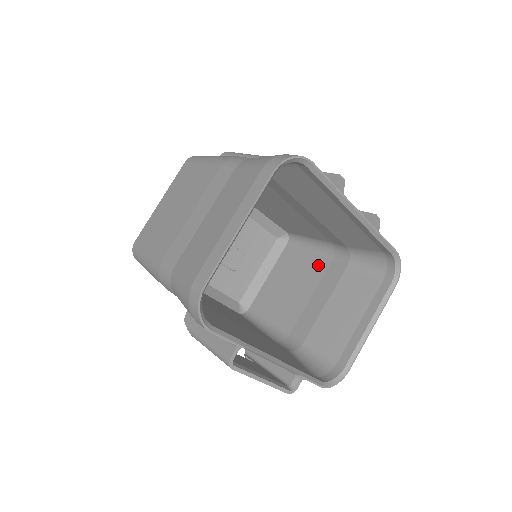
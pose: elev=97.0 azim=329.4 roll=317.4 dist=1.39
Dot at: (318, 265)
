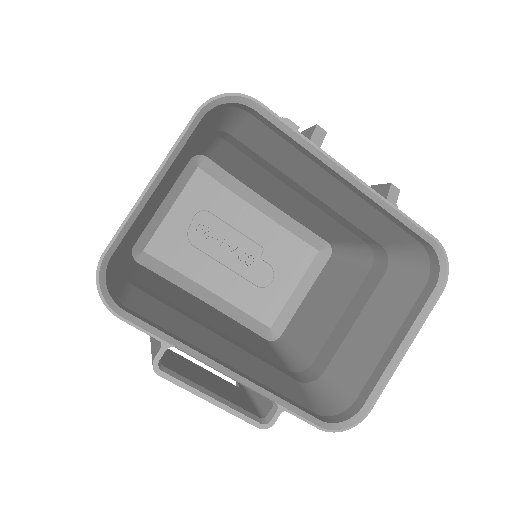
Dot at: (356, 276)
